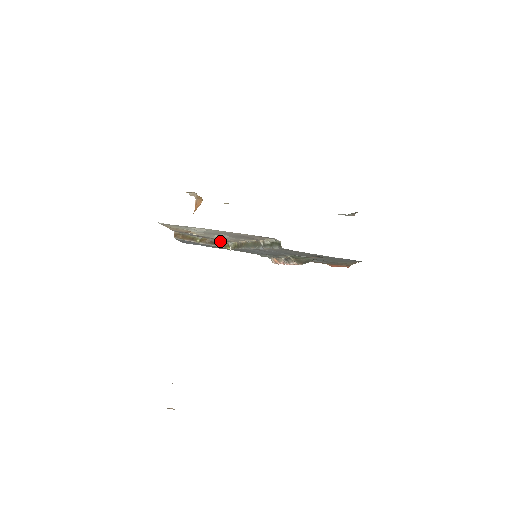
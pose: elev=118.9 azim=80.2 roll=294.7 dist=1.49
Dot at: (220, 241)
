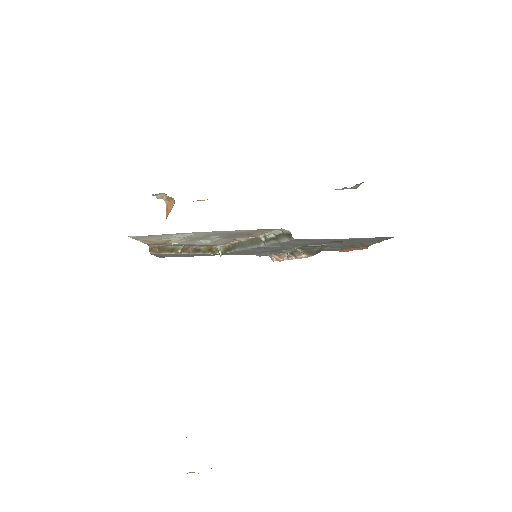
Dot at: (206, 247)
